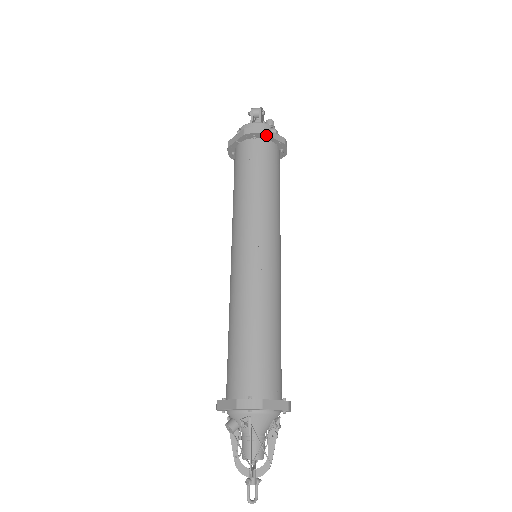
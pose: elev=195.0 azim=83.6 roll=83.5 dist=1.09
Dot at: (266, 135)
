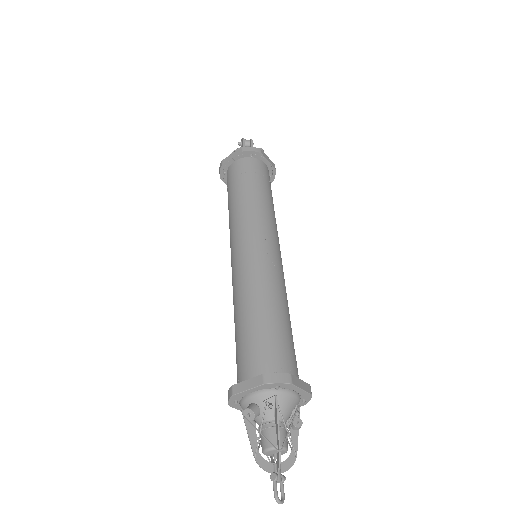
Dot at: (262, 155)
